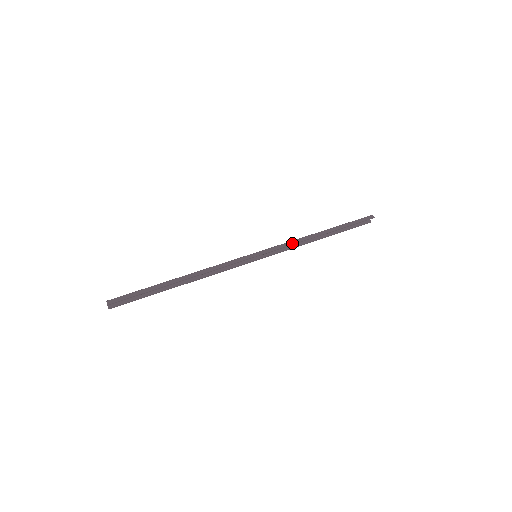
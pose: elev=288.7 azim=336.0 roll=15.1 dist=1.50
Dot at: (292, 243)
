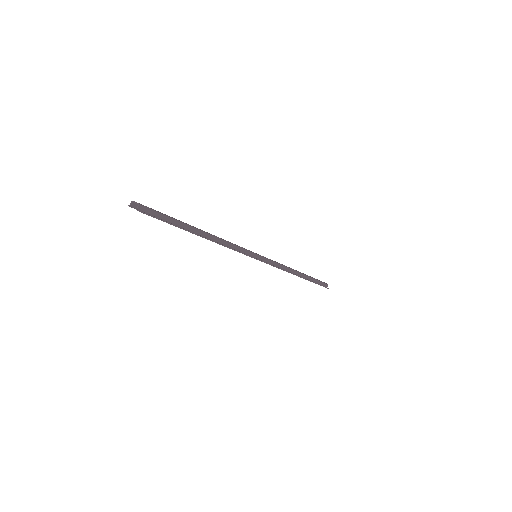
Dot at: (282, 267)
